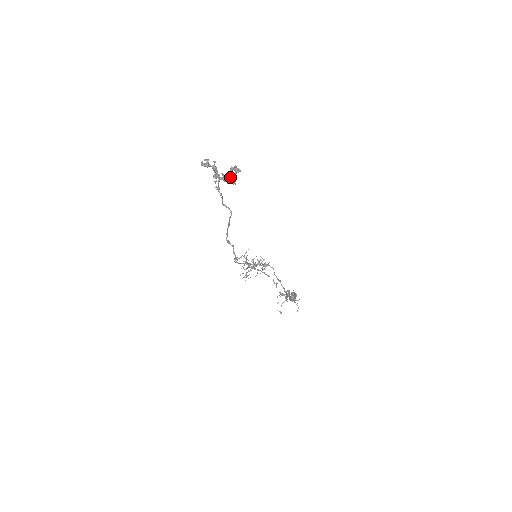
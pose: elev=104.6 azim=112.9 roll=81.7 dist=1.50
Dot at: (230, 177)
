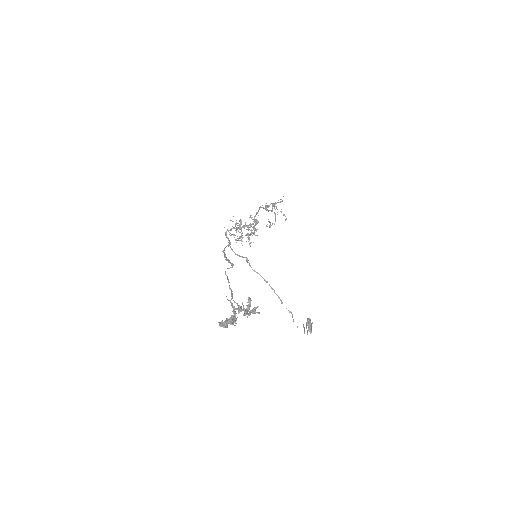
Dot at: (247, 311)
